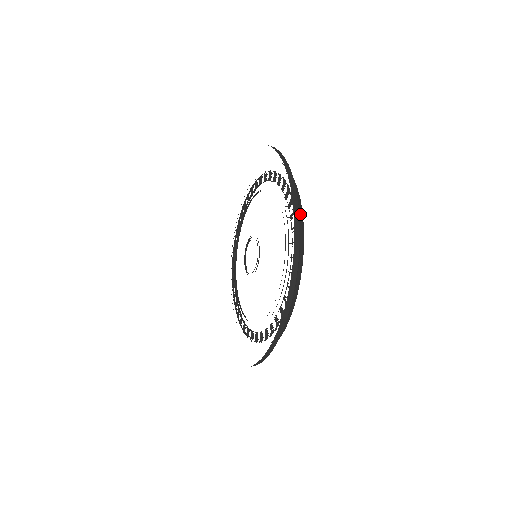
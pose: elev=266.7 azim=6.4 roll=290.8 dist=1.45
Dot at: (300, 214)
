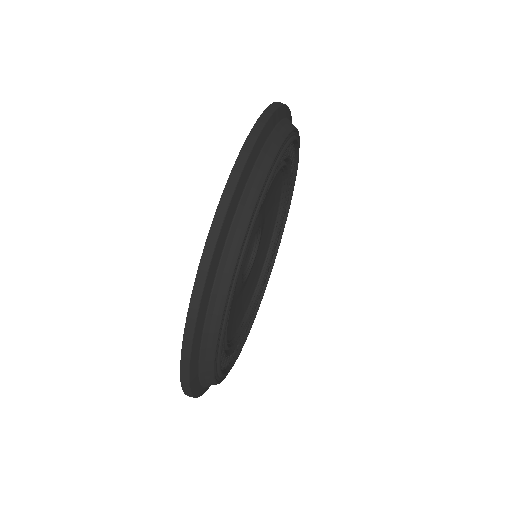
Dot at: (278, 138)
